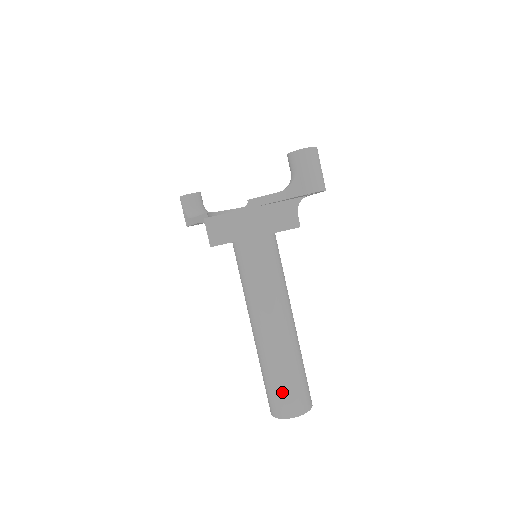
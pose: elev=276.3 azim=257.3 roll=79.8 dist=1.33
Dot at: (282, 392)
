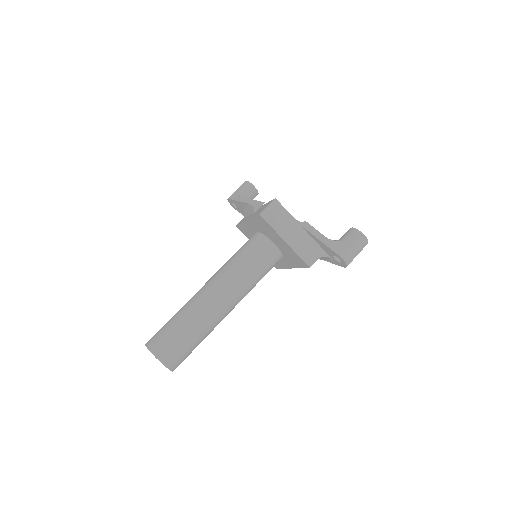
Dot at: (174, 339)
